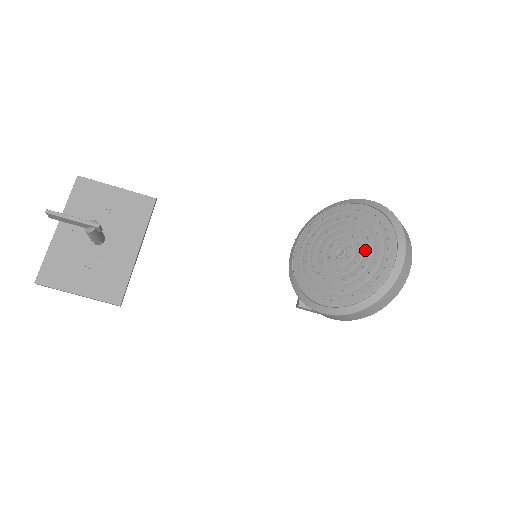
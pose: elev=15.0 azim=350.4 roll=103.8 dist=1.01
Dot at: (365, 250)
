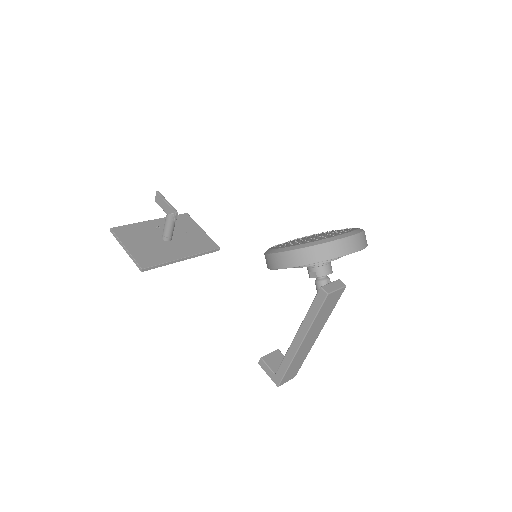
Dot at: (329, 233)
